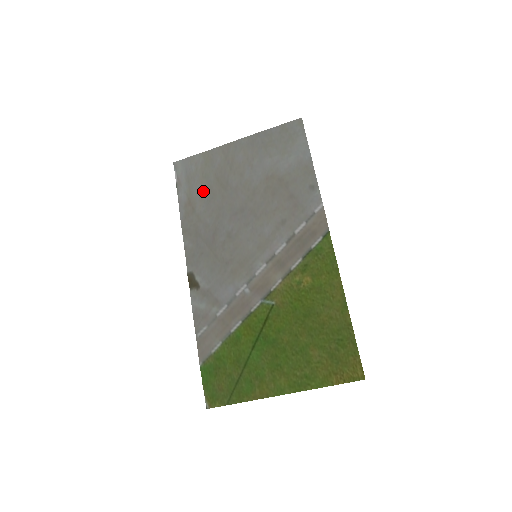
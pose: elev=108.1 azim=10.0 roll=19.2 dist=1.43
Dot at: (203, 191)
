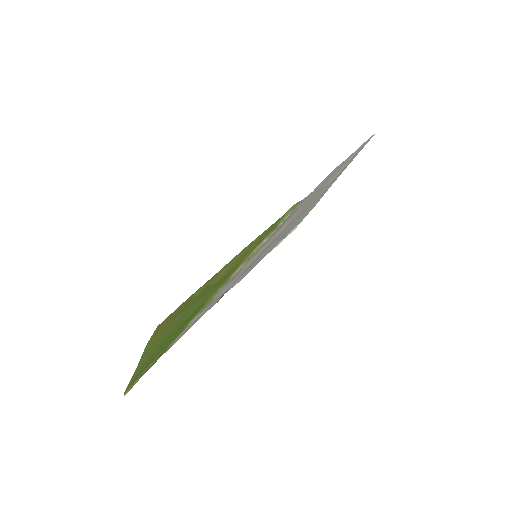
Dot at: occluded
